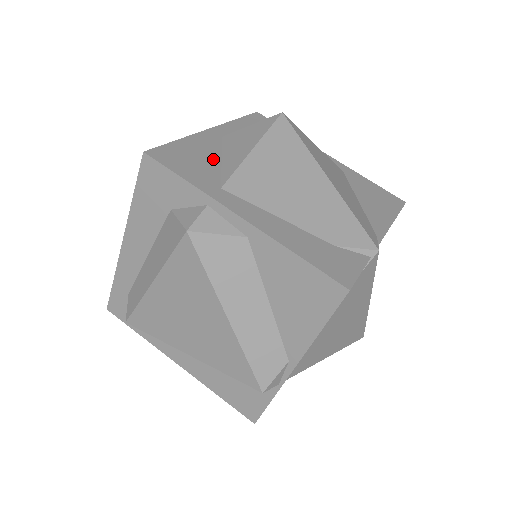
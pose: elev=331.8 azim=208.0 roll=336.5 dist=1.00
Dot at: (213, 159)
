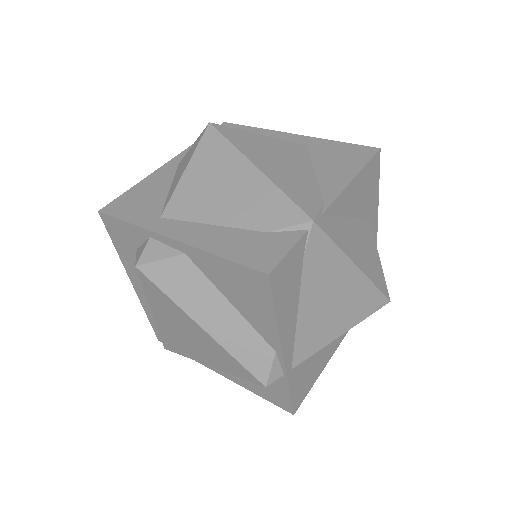
Dot at: (161, 191)
